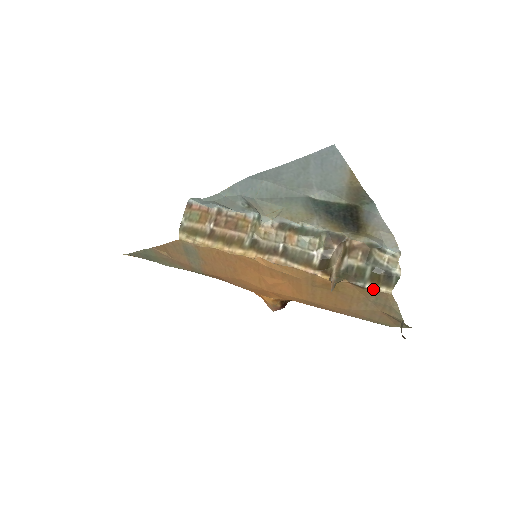
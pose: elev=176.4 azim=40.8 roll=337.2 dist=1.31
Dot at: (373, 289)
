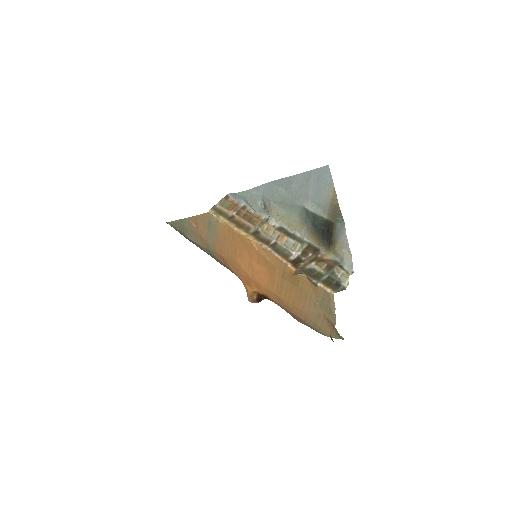
Dot at: (322, 288)
